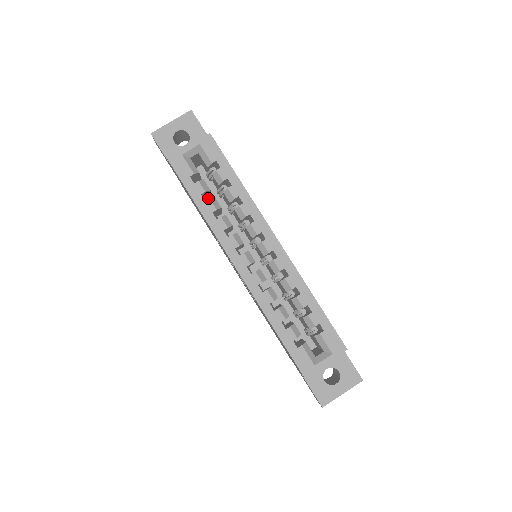
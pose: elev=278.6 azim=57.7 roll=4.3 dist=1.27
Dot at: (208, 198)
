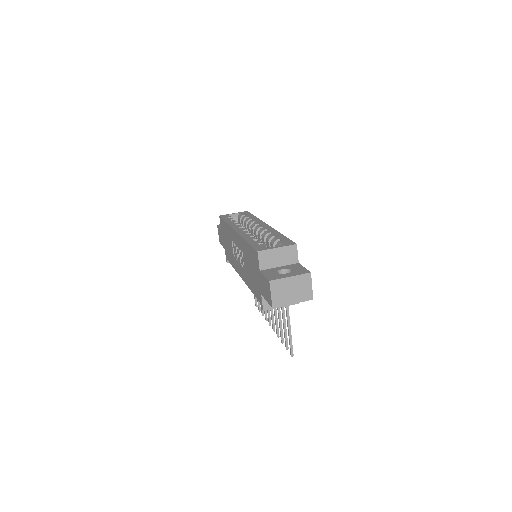
Dot at: occluded
